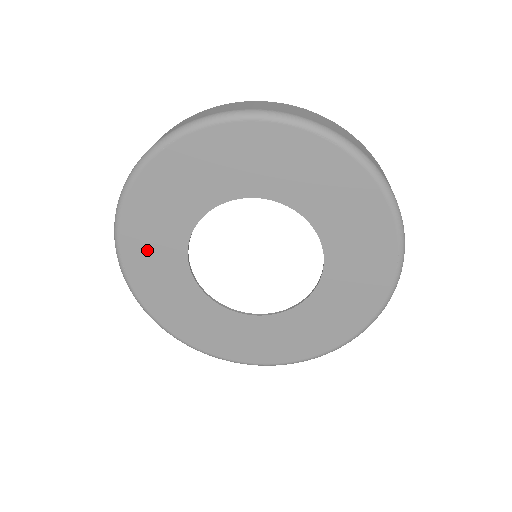
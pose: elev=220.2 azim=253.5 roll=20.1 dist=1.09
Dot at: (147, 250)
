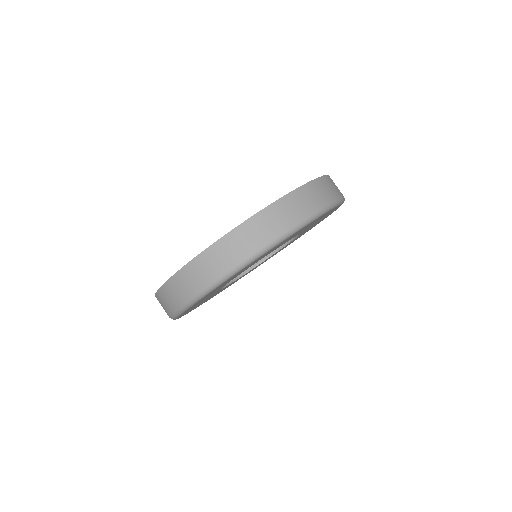
Dot at: occluded
